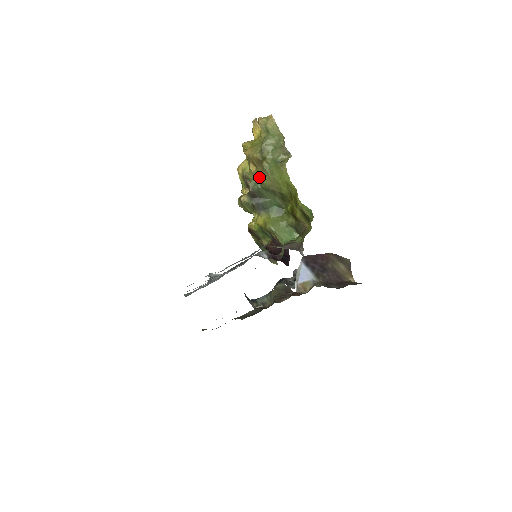
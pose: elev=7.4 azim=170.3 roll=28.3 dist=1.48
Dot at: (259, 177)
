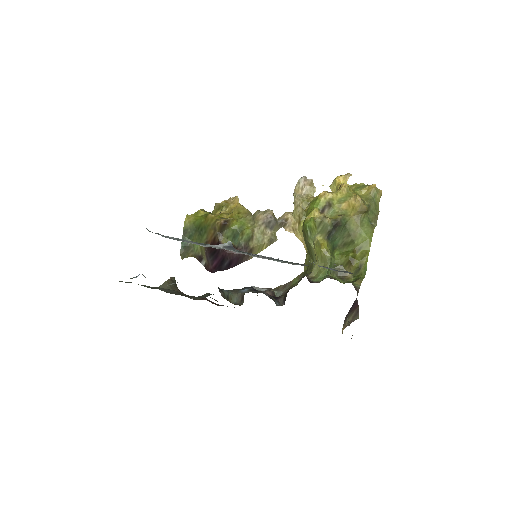
Dot at: (350, 218)
